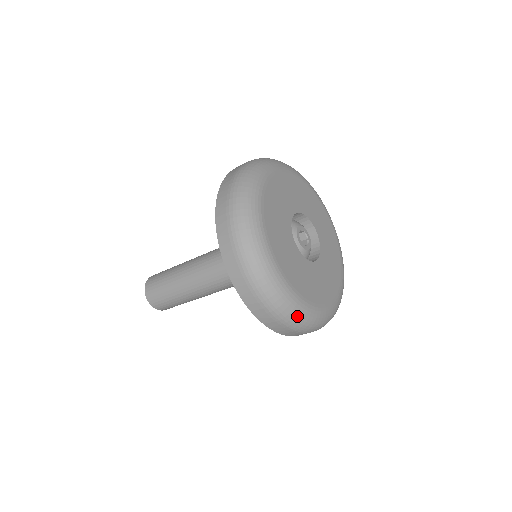
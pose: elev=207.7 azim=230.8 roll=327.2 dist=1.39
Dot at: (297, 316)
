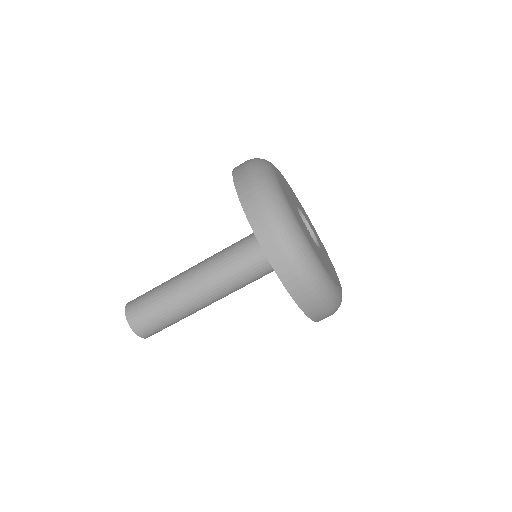
Dot at: (303, 252)
